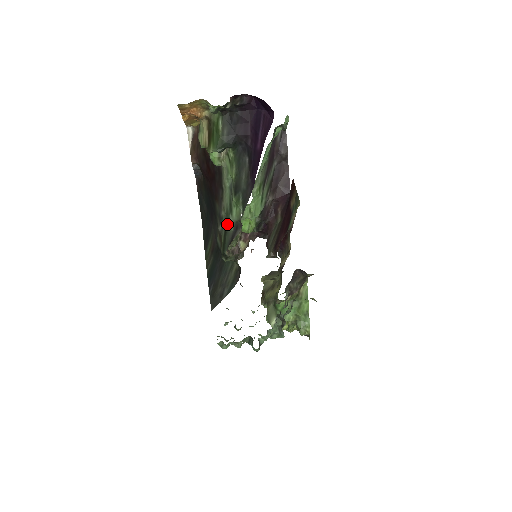
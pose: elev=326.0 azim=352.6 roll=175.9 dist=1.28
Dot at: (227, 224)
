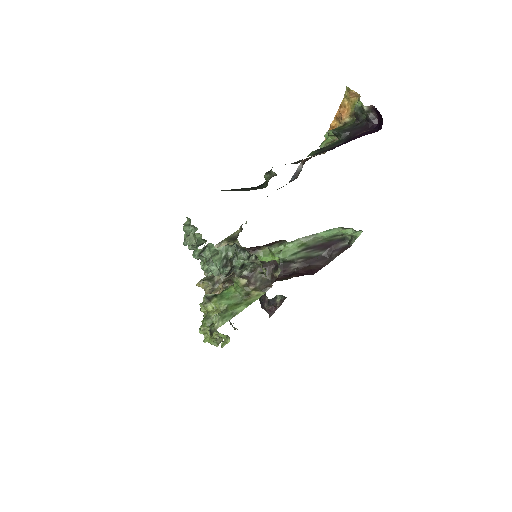
Dot at: occluded
